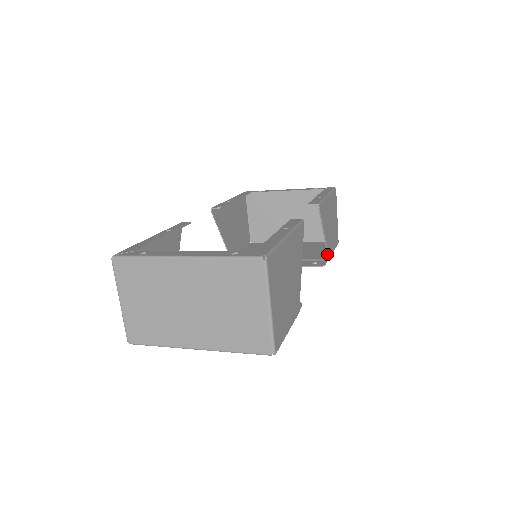
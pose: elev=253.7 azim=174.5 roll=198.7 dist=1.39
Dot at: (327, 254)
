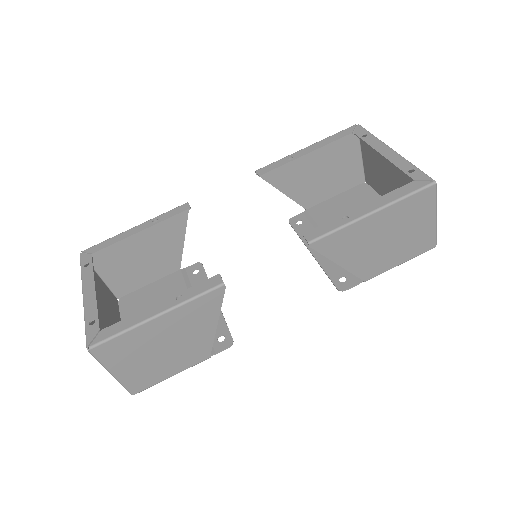
Dot at: (359, 277)
